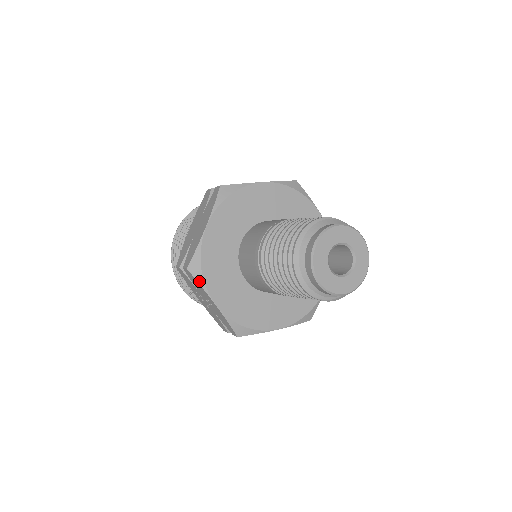
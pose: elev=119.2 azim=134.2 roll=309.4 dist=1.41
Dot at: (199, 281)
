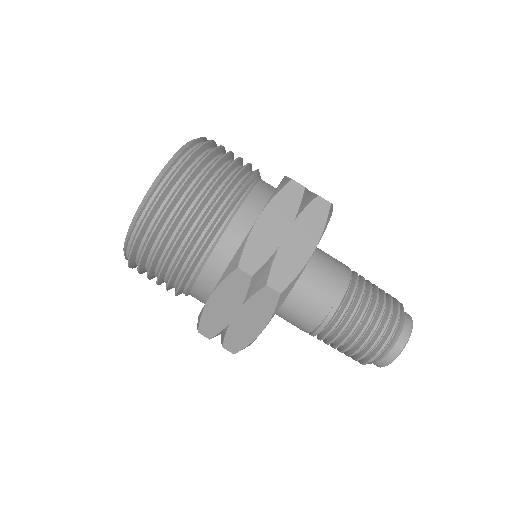
Dot at: occluded
